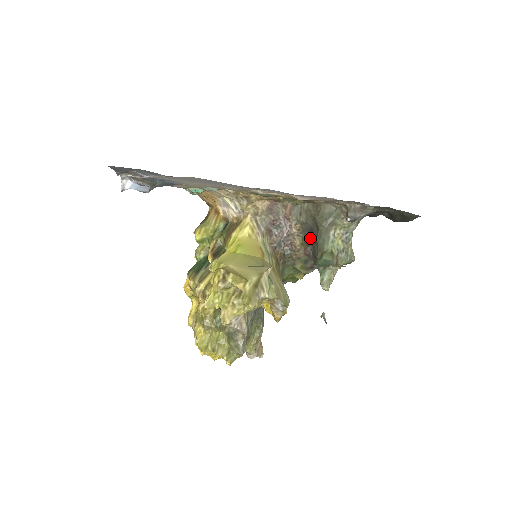
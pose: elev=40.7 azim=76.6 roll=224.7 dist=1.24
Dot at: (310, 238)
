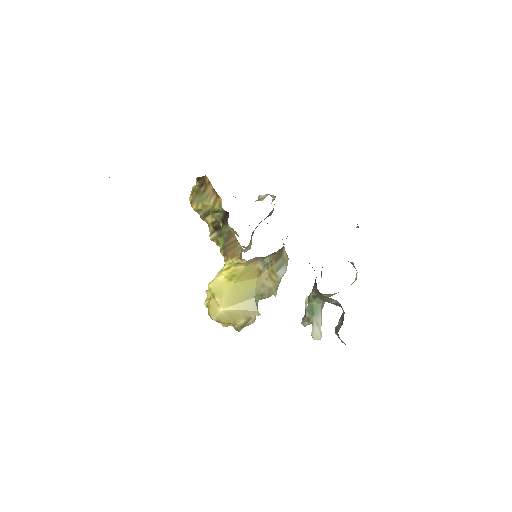
Dot at: occluded
